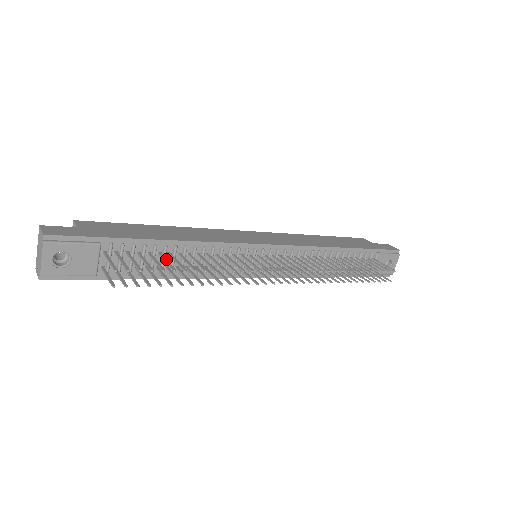
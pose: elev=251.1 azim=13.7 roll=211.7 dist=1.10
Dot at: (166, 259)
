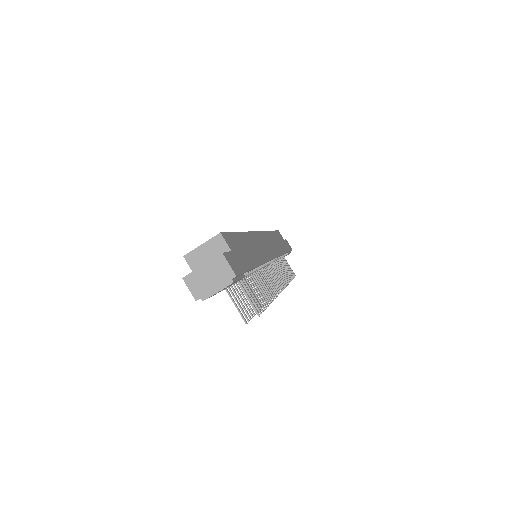
Dot at: occluded
